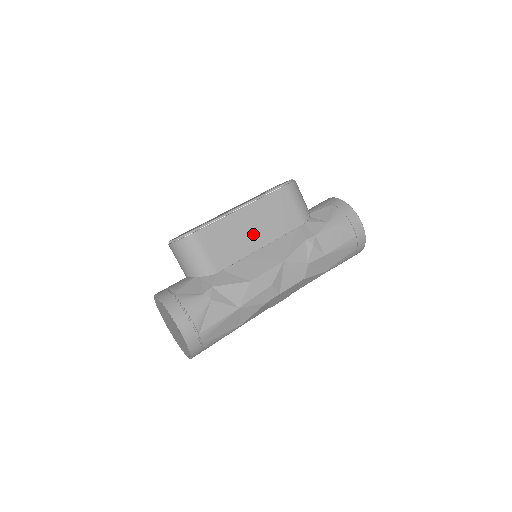
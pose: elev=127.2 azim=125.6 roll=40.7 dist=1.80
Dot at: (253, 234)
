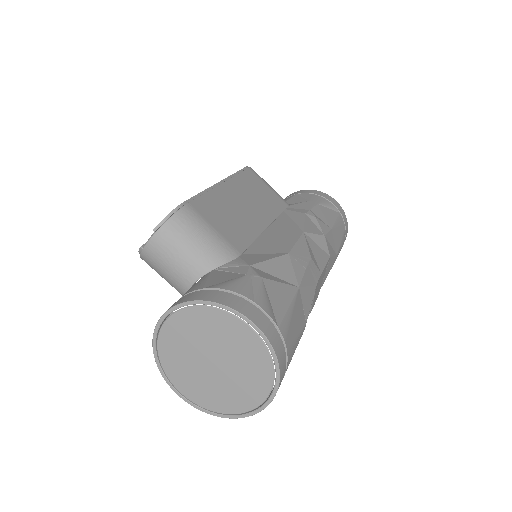
Dot at: (250, 212)
